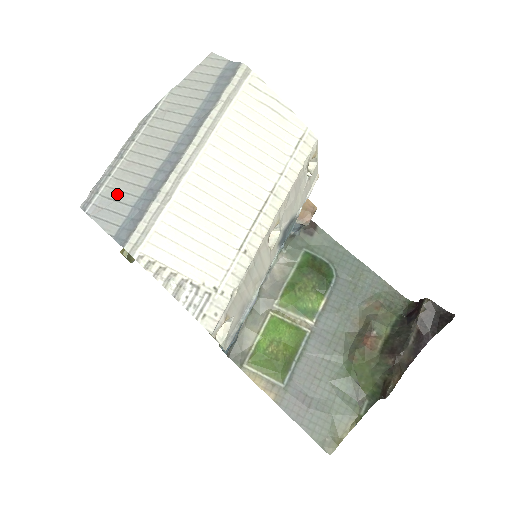
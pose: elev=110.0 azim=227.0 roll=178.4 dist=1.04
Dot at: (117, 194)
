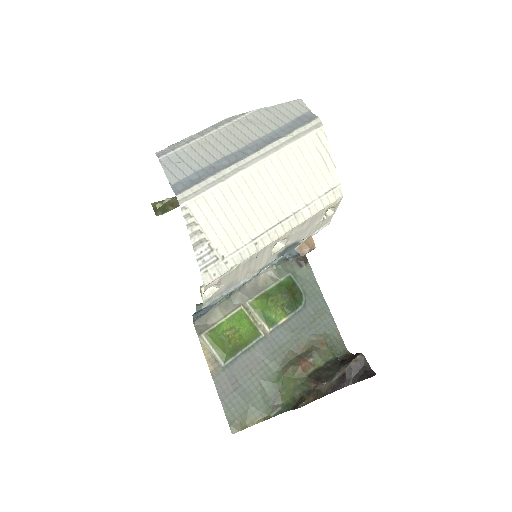
Dot at: (187, 158)
